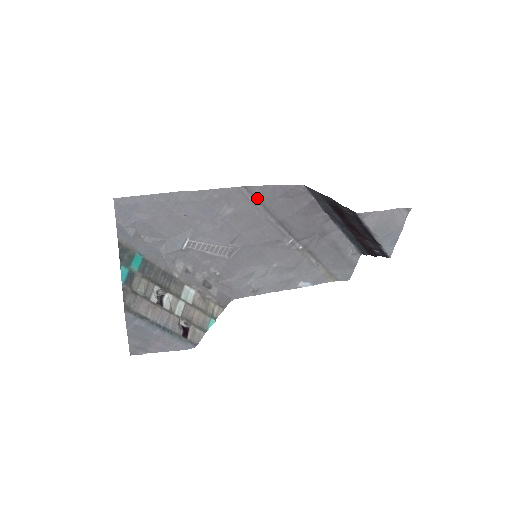
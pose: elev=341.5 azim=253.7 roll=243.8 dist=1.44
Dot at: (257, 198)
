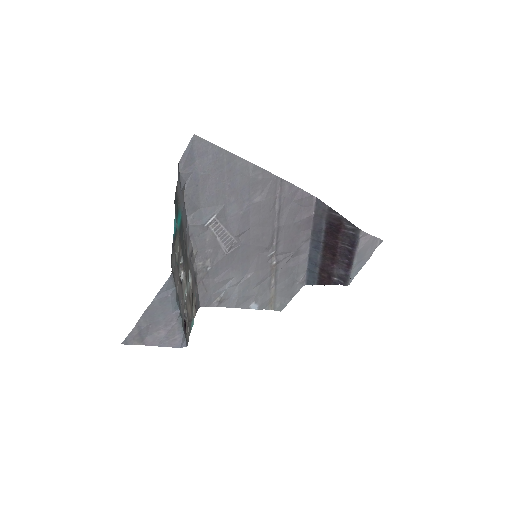
Dot at: (281, 195)
